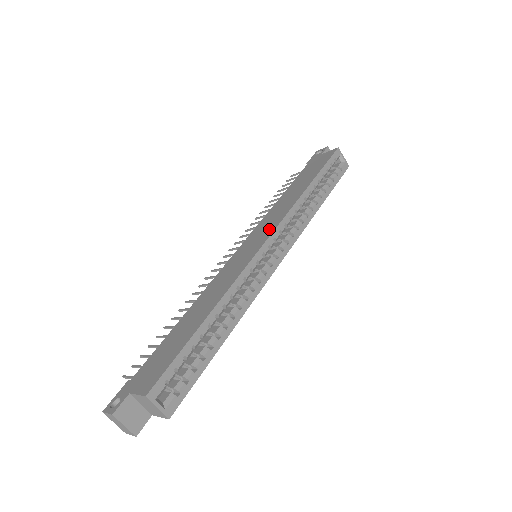
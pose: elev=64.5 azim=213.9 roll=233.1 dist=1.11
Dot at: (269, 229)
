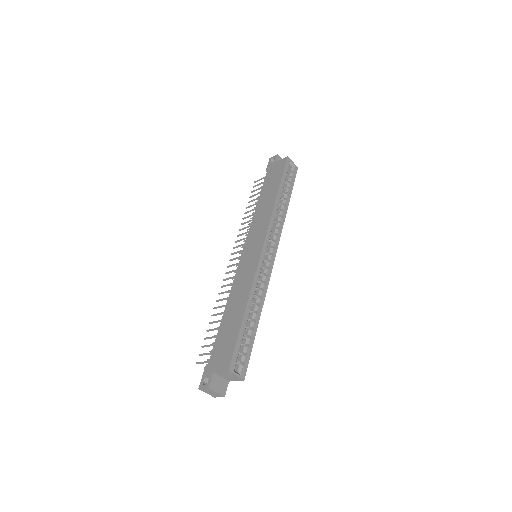
Dot at: (261, 235)
